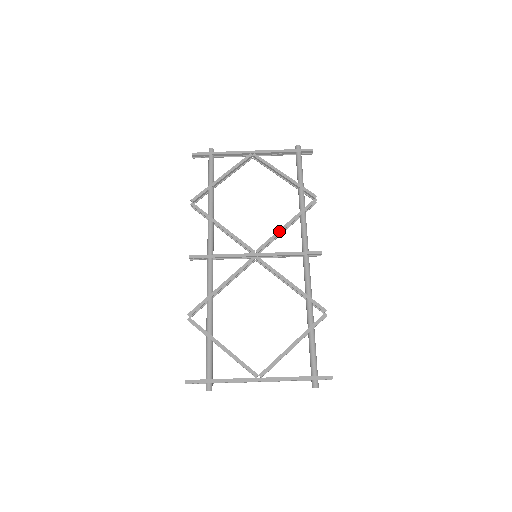
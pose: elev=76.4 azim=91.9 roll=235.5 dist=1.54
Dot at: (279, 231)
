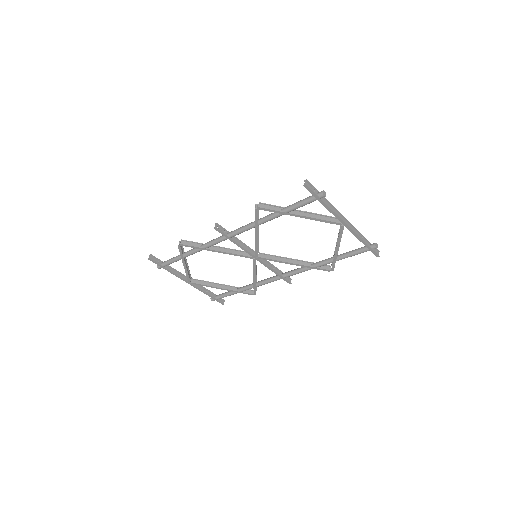
Dot at: (285, 263)
